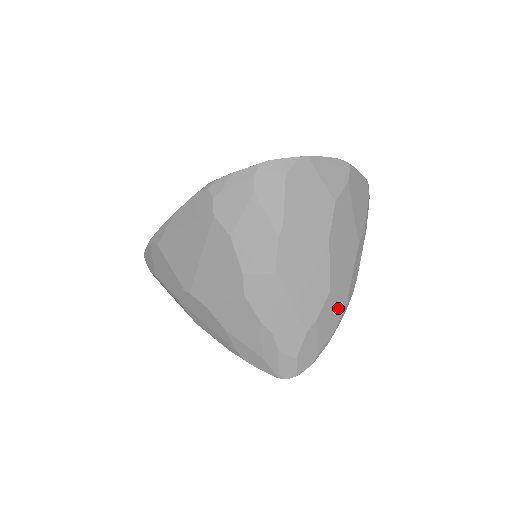
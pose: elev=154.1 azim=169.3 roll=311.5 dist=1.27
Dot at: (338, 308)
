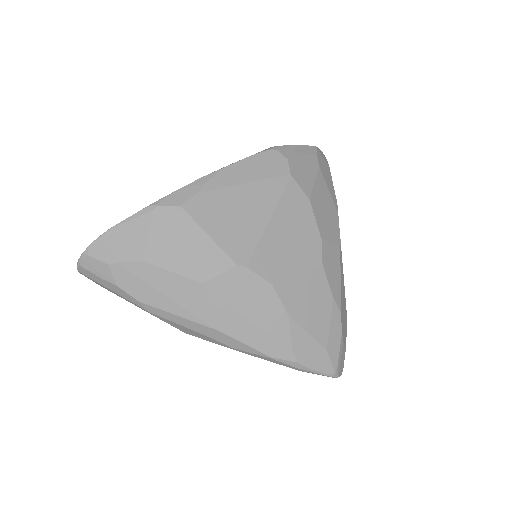
Dot at: occluded
